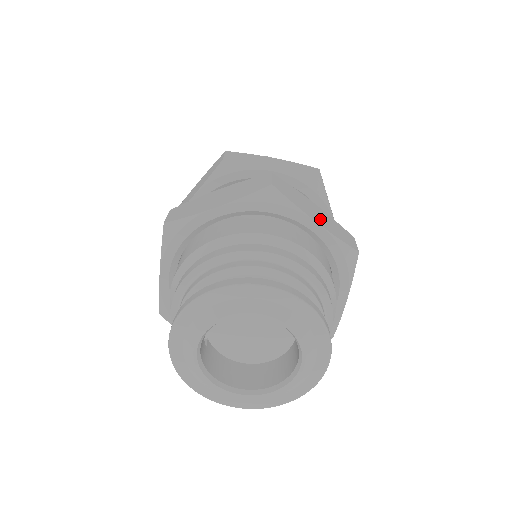
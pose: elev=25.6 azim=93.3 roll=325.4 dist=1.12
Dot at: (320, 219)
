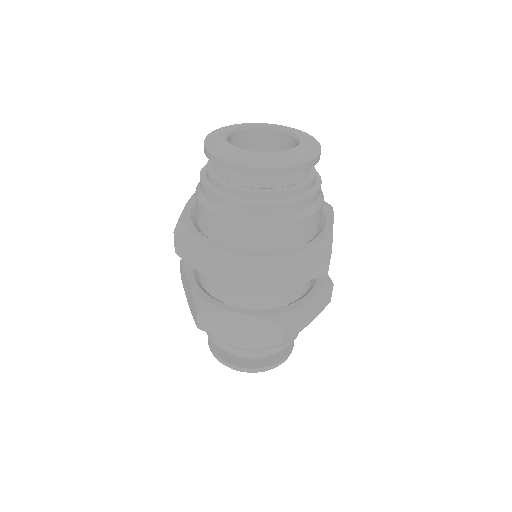
Dot at: (310, 316)
